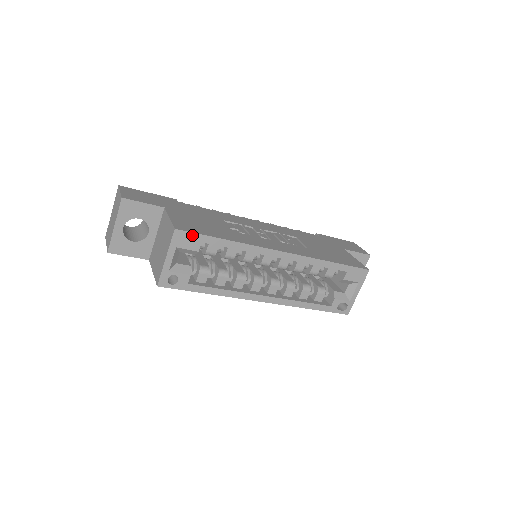
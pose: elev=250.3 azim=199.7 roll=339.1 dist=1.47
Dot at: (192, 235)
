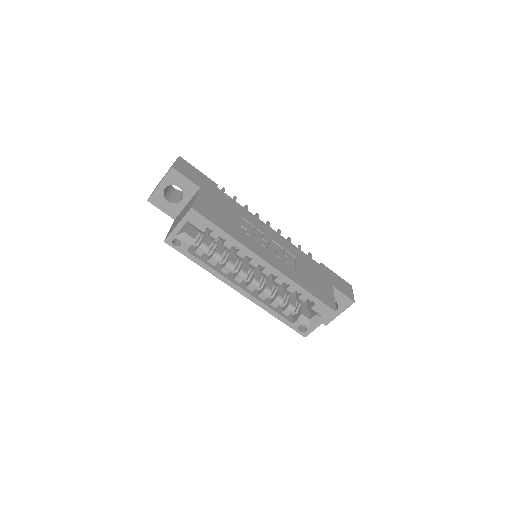
Dot at: (202, 218)
